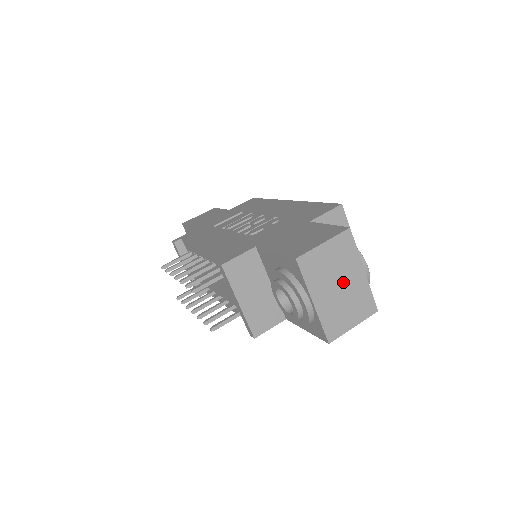
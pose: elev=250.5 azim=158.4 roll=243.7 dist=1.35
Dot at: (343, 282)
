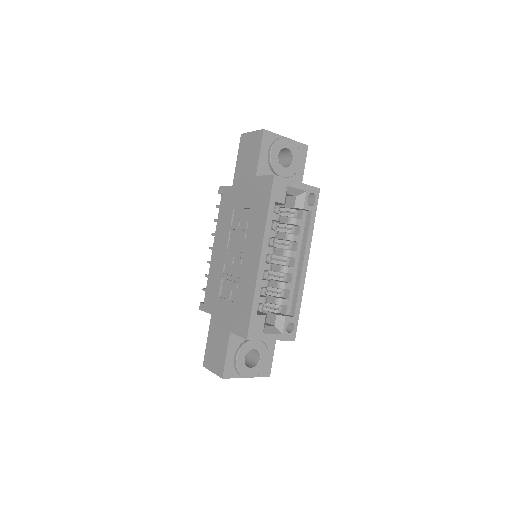
Dot at: occluded
